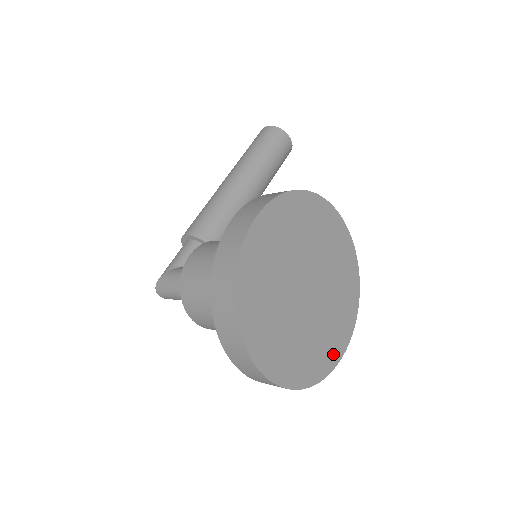
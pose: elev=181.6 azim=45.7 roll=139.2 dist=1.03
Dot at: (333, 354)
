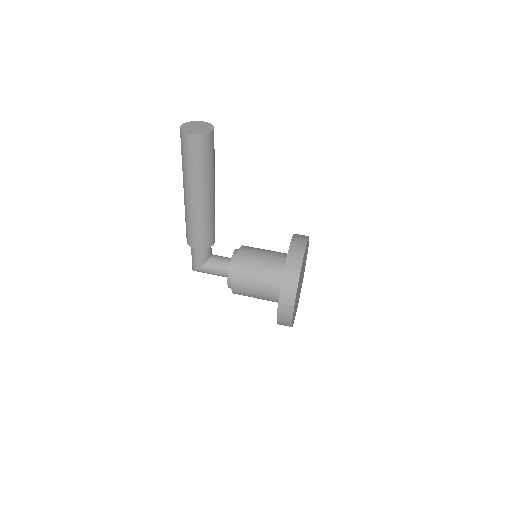
Dot at: occluded
